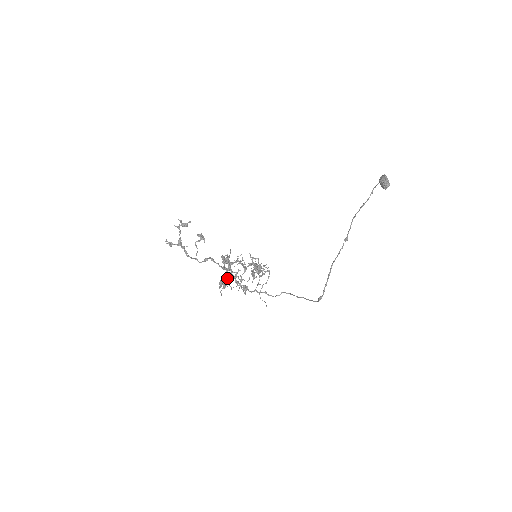
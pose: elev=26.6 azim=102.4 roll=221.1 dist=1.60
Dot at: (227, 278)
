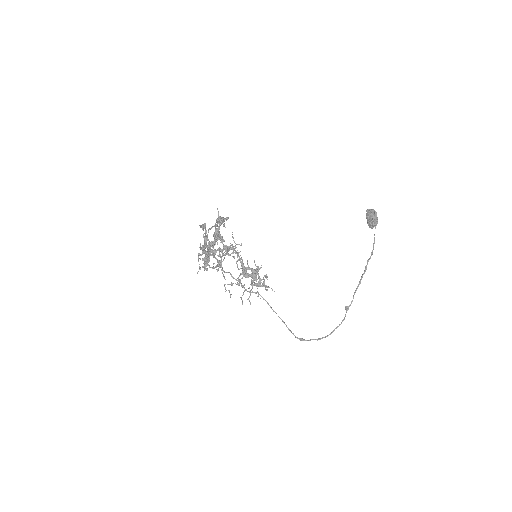
Dot at: (210, 254)
